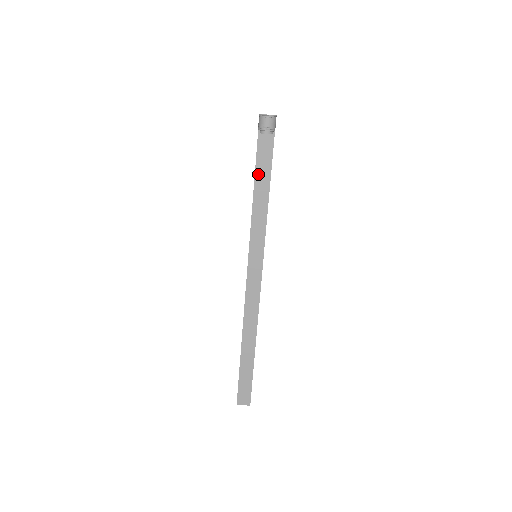
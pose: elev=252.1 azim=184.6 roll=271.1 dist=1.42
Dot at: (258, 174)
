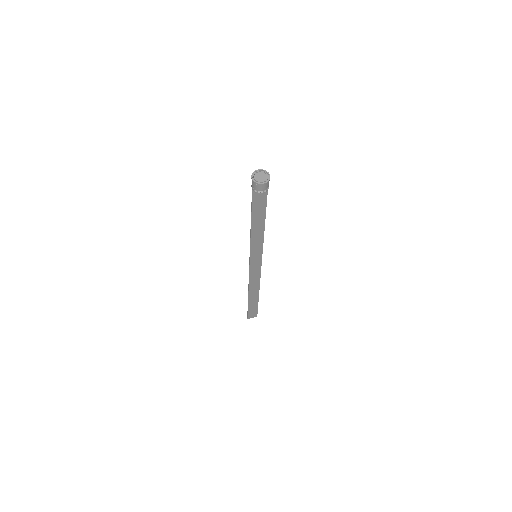
Dot at: (254, 215)
